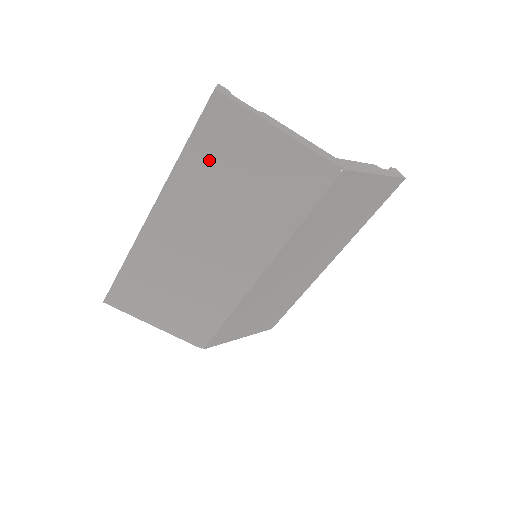
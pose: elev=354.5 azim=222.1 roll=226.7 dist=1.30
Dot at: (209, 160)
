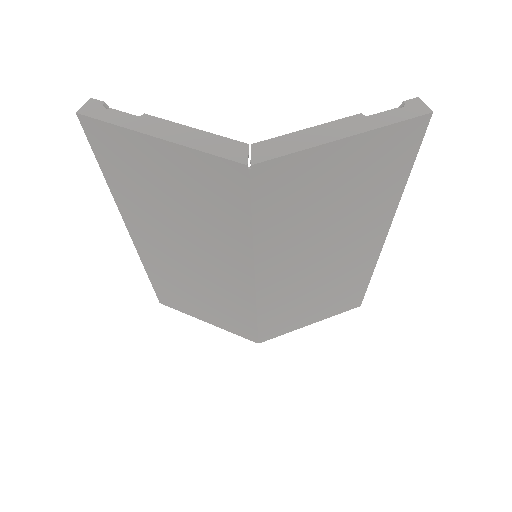
Dot at: (128, 181)
